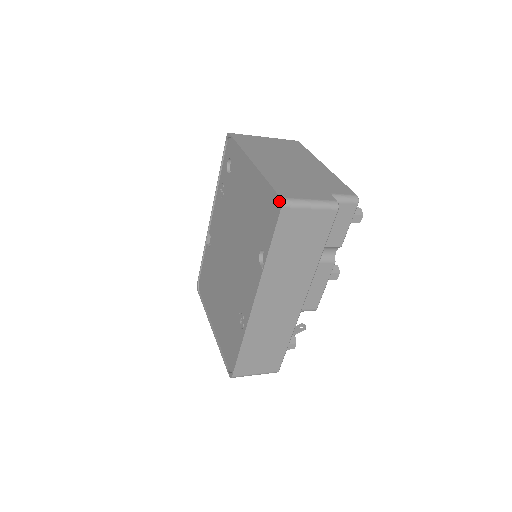
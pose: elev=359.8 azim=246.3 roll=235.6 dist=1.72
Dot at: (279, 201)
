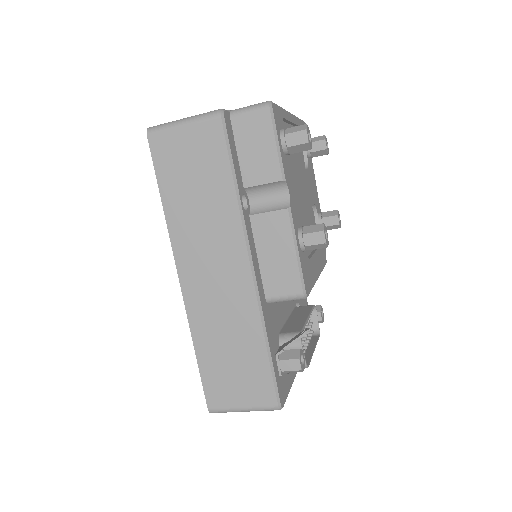
Dot at: occluded
